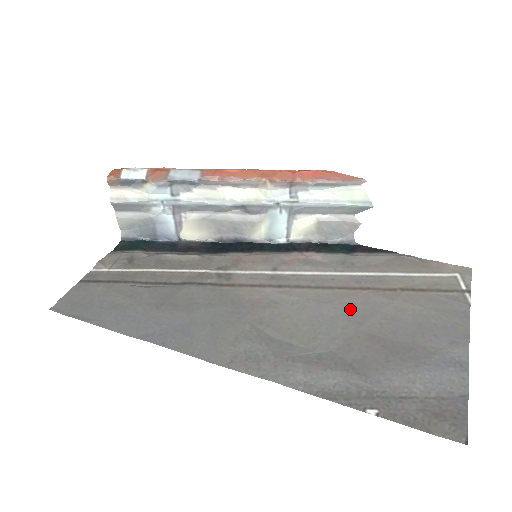
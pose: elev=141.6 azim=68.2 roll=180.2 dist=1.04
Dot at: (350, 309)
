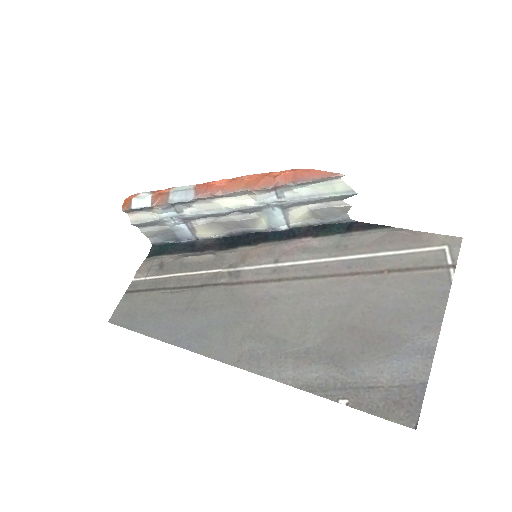
Dot at: (338, 299)
